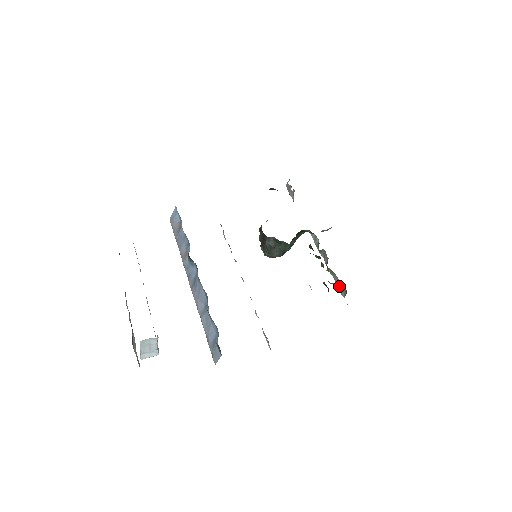
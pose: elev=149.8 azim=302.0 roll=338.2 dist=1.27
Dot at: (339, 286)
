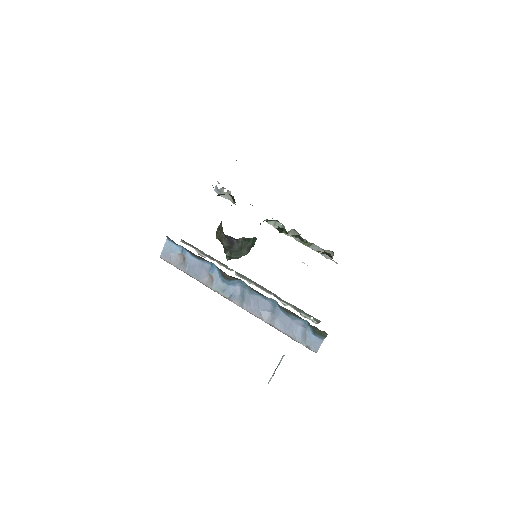
Dot at: (321, 252)
